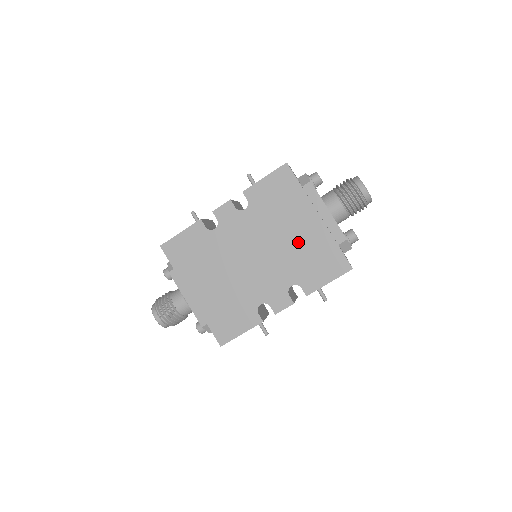
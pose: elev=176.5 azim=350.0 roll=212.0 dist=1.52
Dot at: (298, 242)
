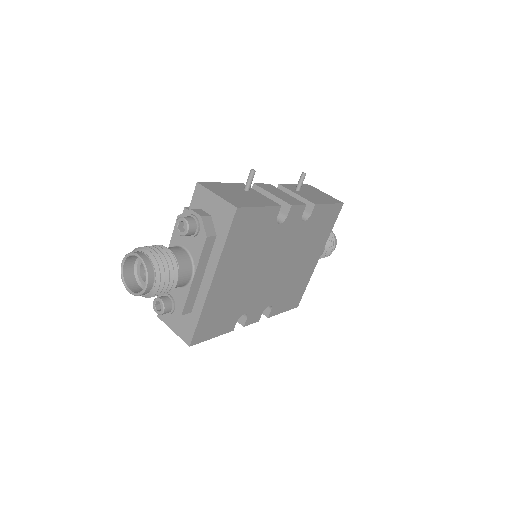
Dot at: (299, 271)
